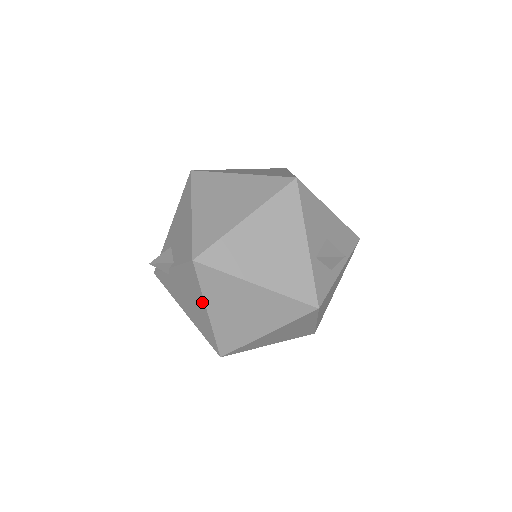
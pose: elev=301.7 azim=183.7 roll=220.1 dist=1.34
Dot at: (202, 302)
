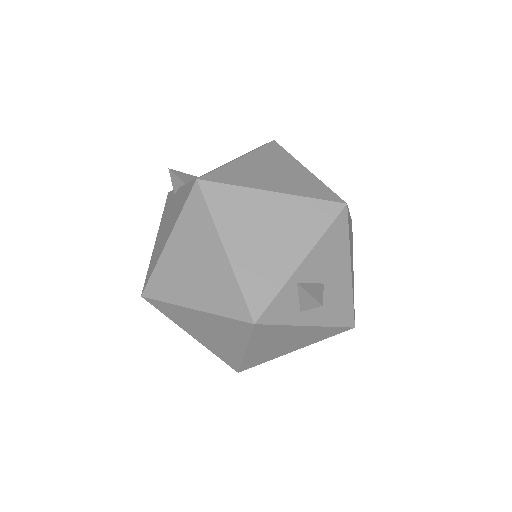
Dot at: (172, 228)
